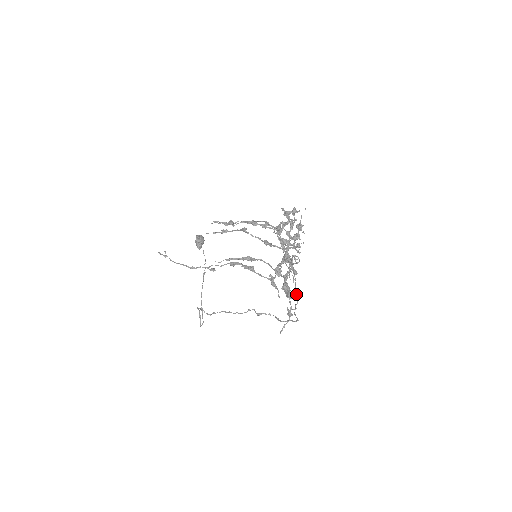
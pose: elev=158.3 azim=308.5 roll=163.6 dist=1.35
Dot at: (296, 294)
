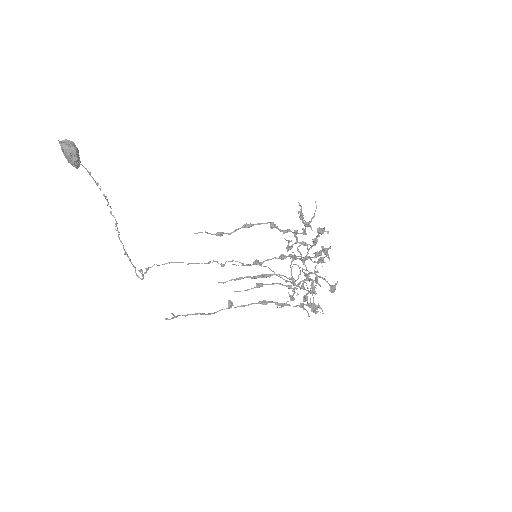
Dot at: occluded
